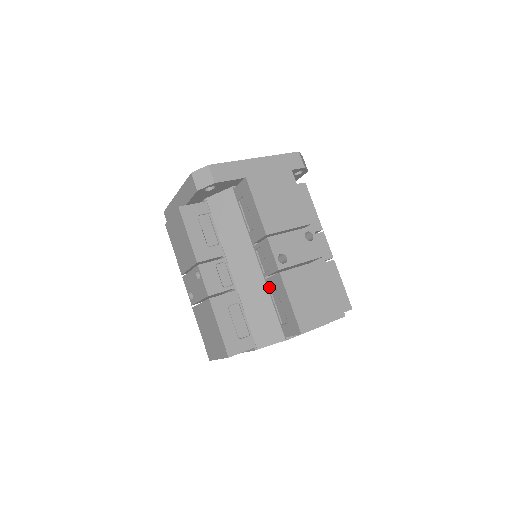
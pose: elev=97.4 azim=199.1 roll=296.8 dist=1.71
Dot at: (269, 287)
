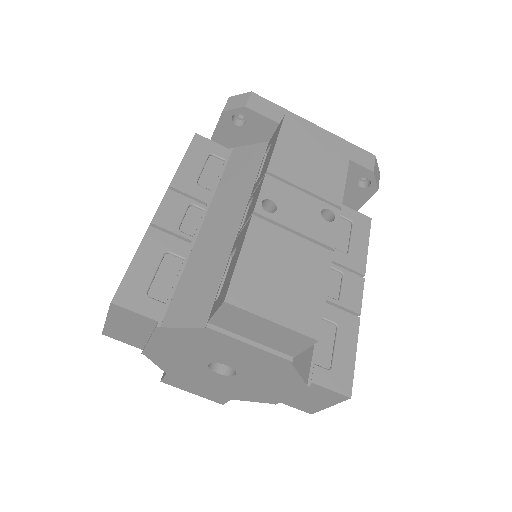
Dot at: (233, 249)
